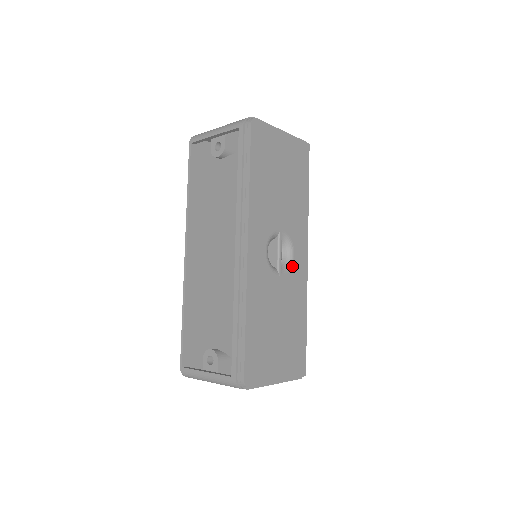
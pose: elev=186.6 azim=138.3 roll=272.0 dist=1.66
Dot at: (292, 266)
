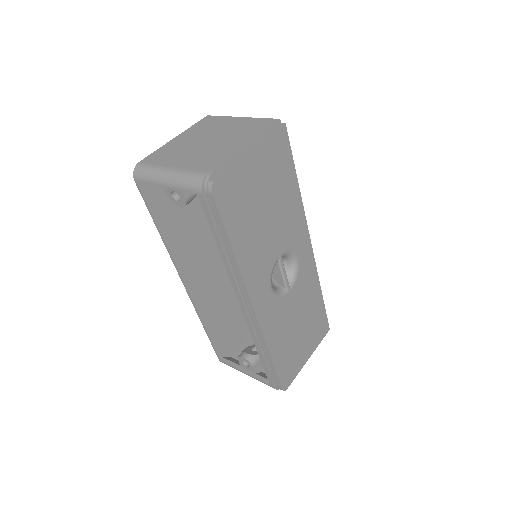
Dot at: (298, 270)
